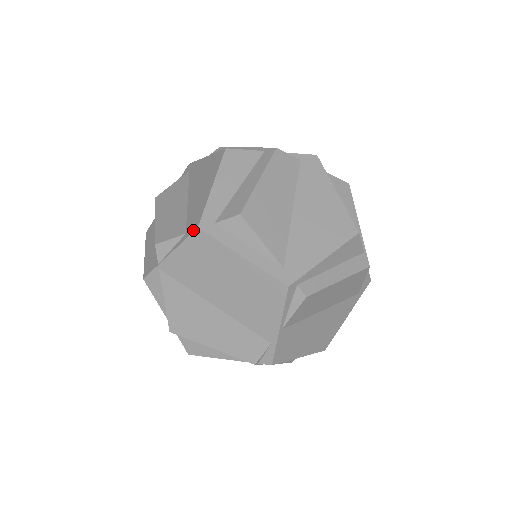
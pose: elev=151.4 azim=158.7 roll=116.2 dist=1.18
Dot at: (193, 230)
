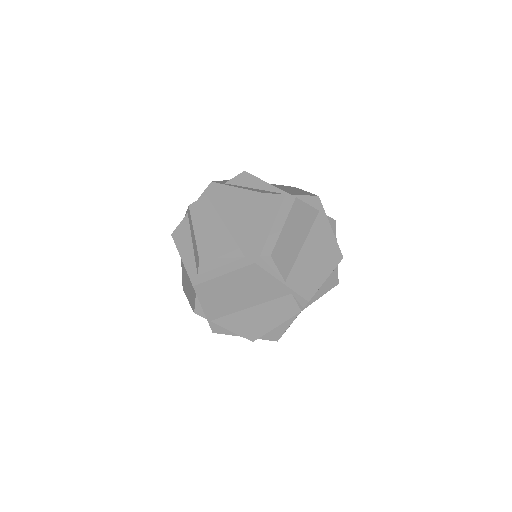
Dot at: (194, 289)
